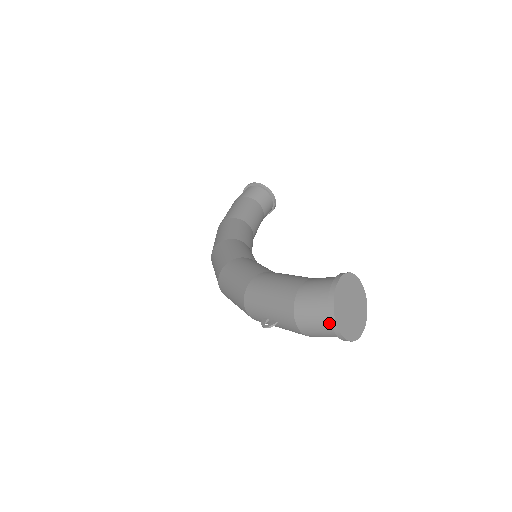
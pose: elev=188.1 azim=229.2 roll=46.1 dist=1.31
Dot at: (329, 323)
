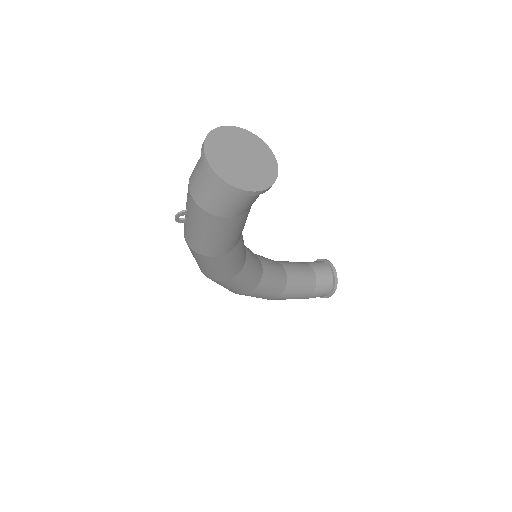
Dot at: (203, 157)
